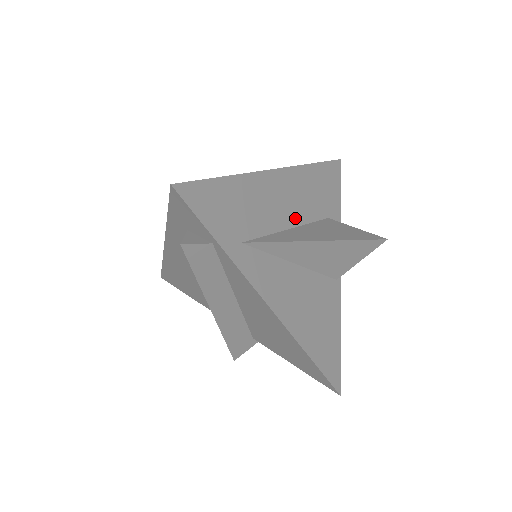
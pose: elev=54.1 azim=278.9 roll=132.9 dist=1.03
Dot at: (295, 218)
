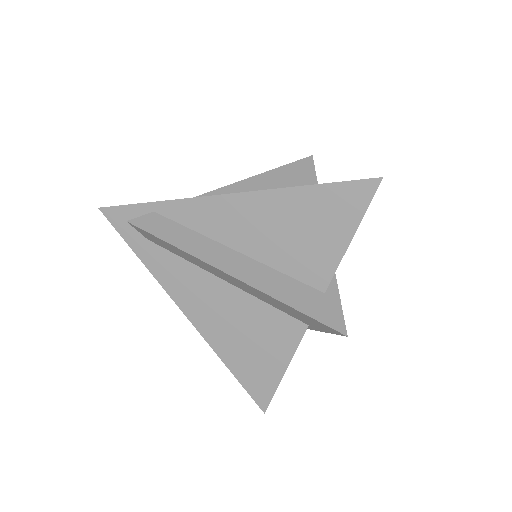
Dot at: occluded
